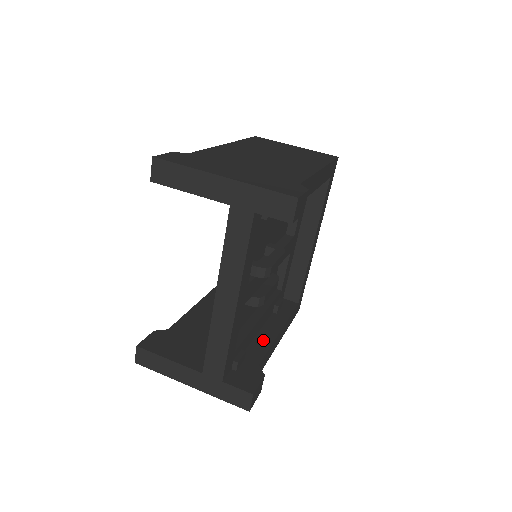
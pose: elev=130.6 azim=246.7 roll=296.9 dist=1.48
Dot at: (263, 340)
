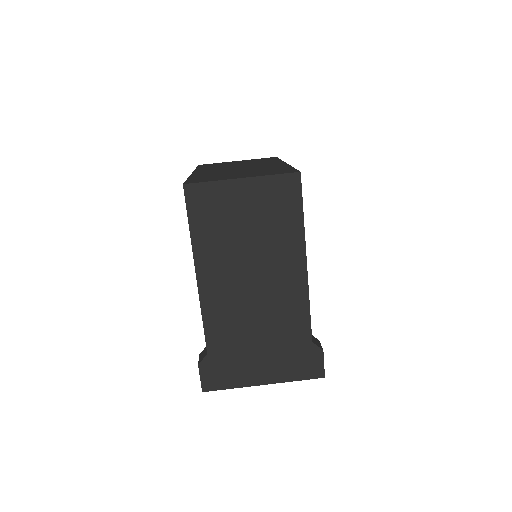
Dot at: occluded
